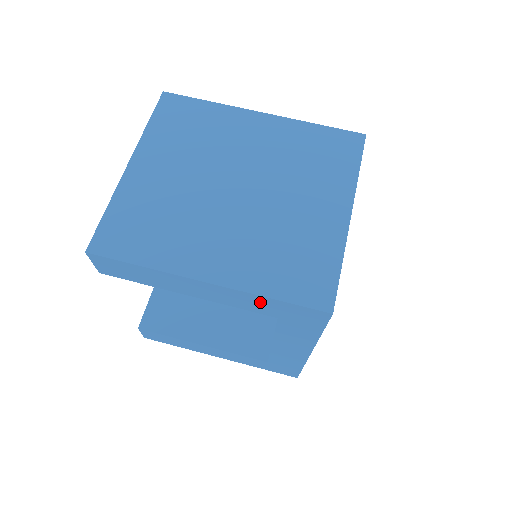
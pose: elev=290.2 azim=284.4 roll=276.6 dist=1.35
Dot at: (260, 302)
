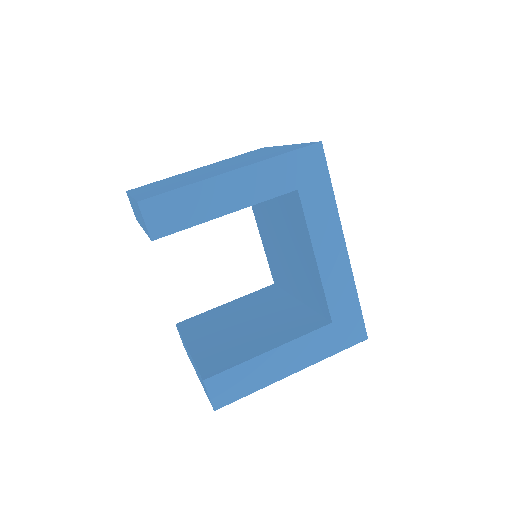
Dot at: (277, 170)
